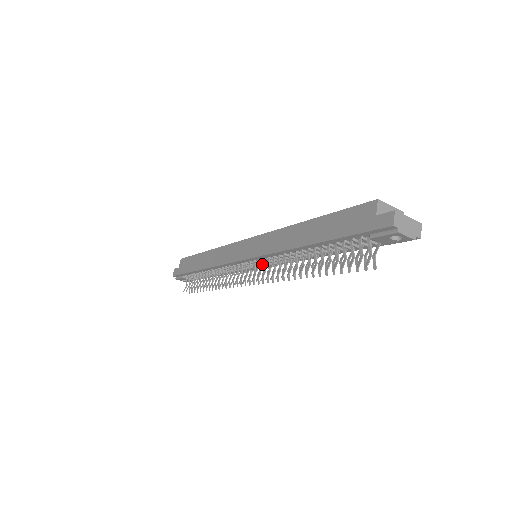
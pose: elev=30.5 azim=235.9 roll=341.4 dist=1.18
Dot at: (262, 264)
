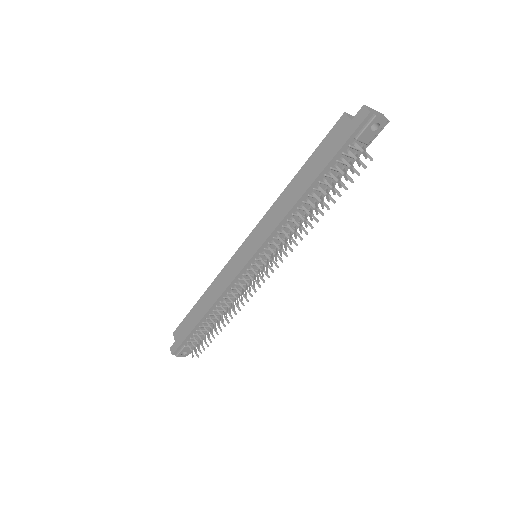
Dot at: occluded
